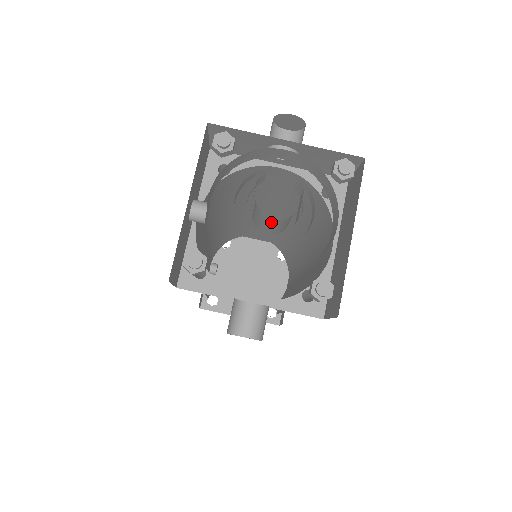
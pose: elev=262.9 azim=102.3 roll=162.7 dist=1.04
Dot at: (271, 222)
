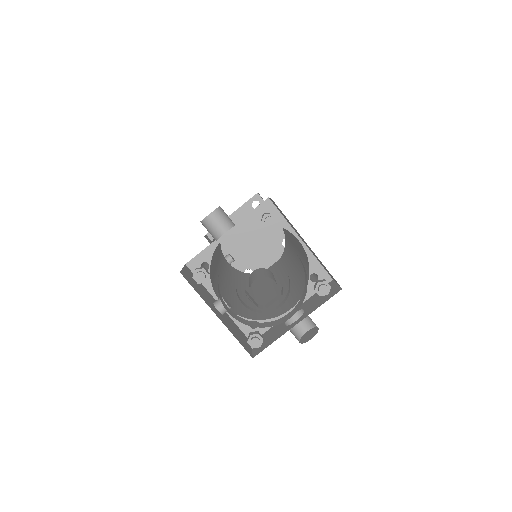
Dot at: (272, 300)
